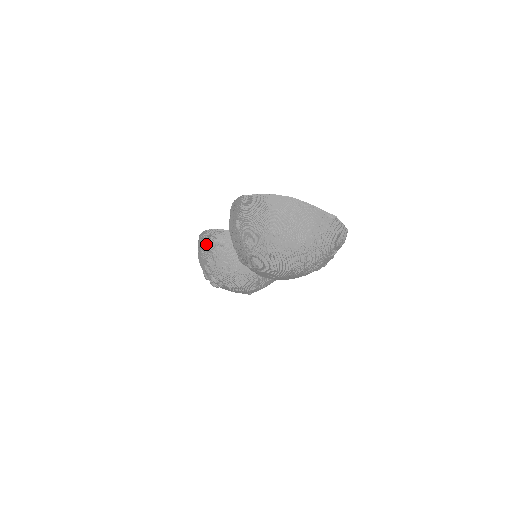
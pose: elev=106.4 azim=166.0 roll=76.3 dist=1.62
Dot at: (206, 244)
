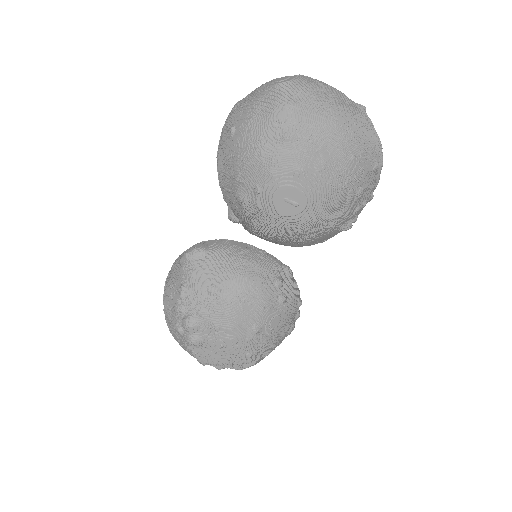
Dot at: (178, 268)
